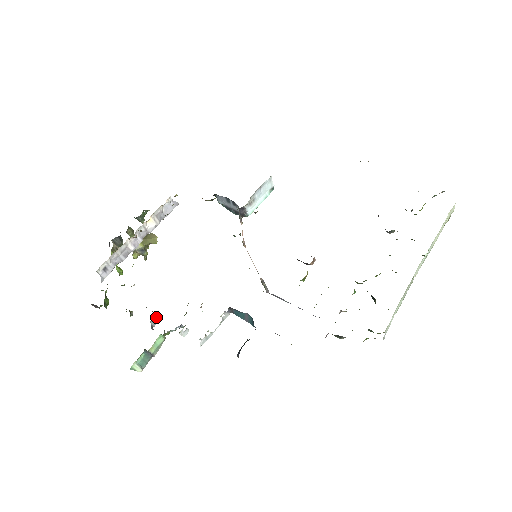
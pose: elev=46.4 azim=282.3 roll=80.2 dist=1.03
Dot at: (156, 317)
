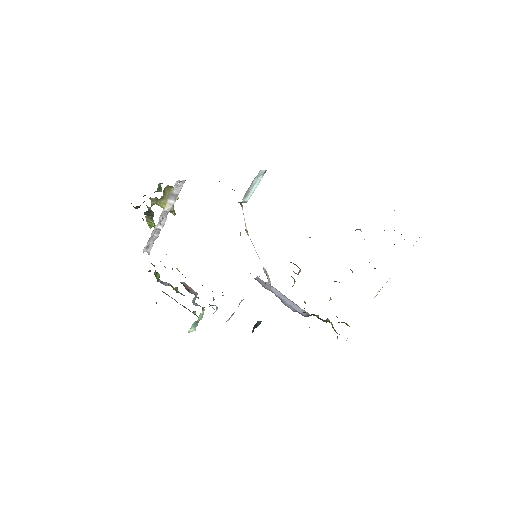
Dot at: (194, 297)
